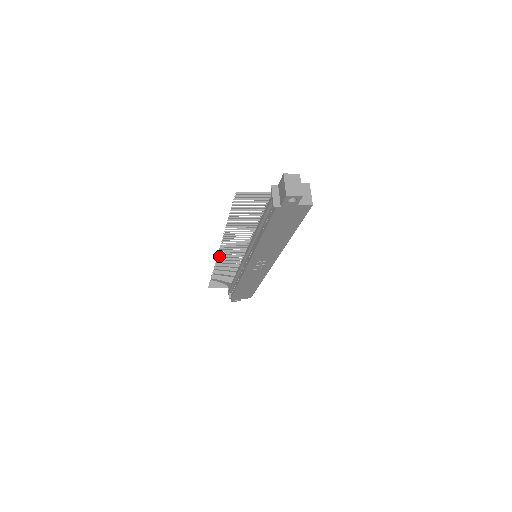
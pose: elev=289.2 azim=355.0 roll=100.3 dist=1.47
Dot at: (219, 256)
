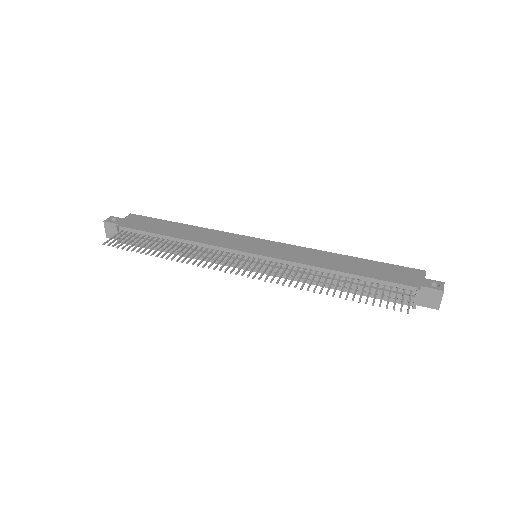
Dot at: (226, 270)
